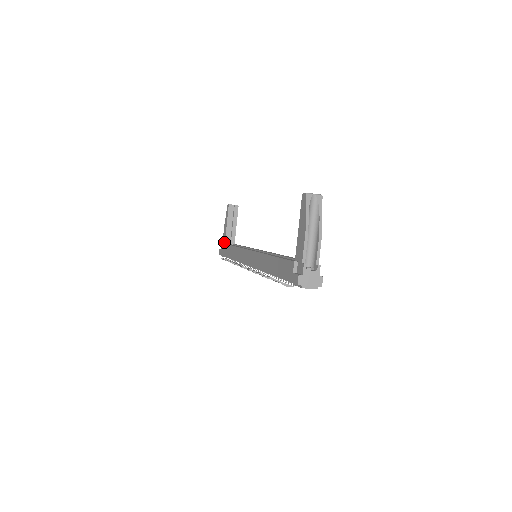
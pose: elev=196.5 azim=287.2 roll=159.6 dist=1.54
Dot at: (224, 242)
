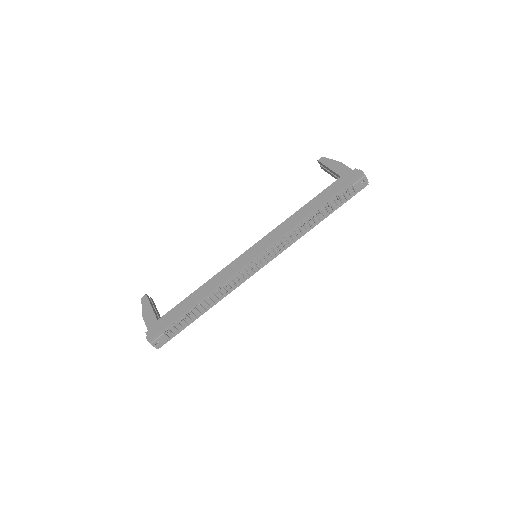
Dot at: (156, 322)
